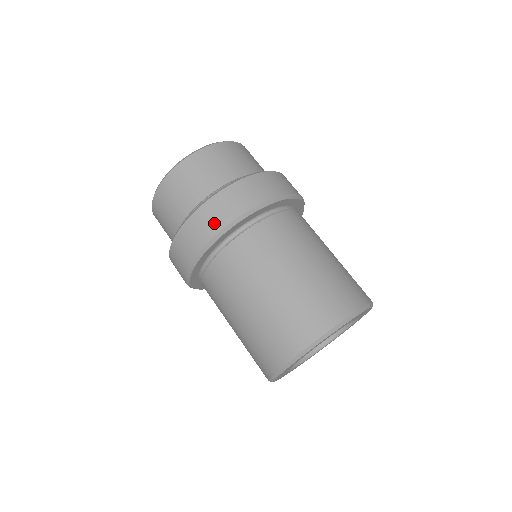
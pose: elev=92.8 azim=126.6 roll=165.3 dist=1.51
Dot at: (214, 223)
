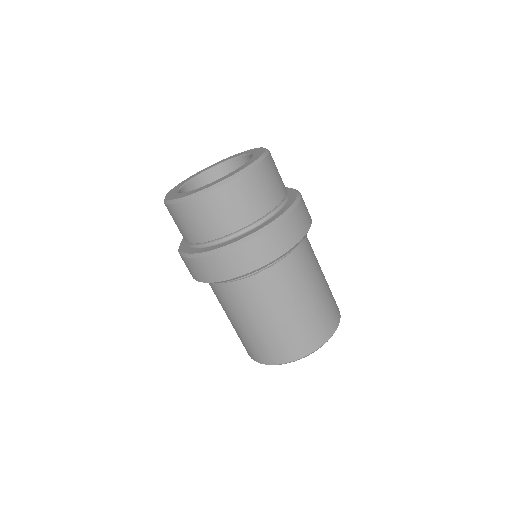
Dot at: (234, 269)
